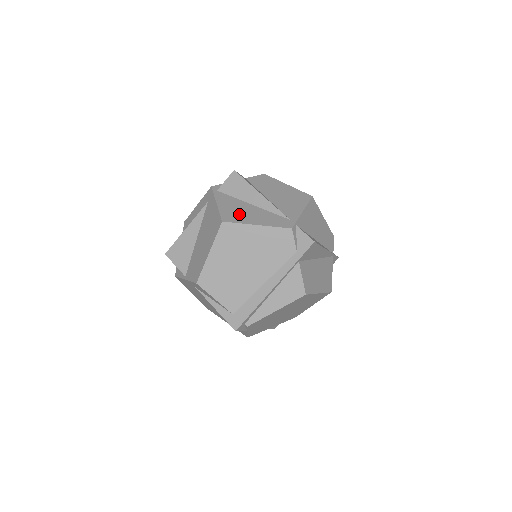
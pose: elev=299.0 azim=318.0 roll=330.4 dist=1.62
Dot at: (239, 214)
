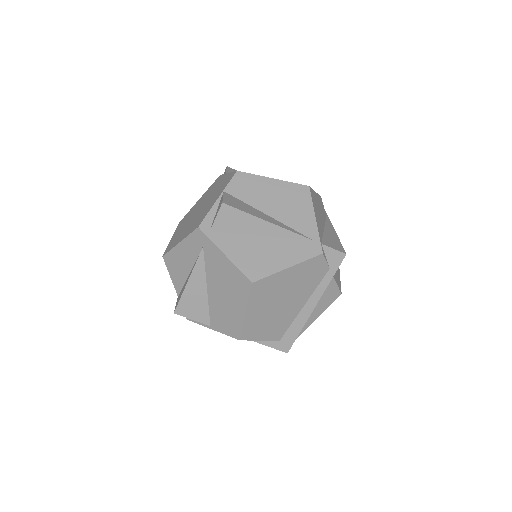
Dot at: (260, 260)
